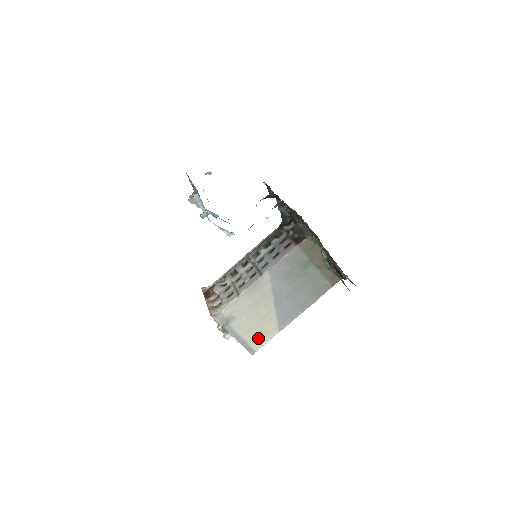
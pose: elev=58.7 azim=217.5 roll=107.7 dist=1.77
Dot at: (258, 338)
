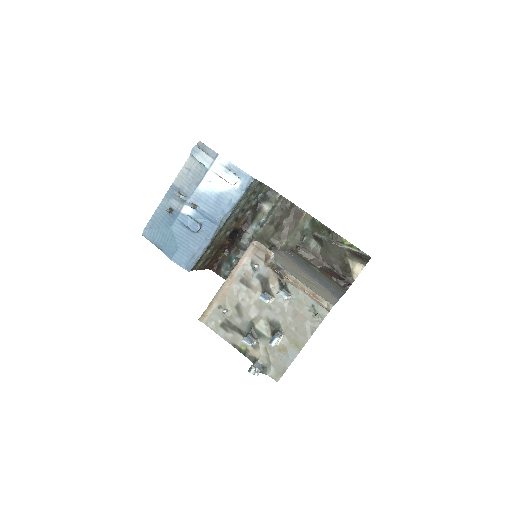
Dot at: (322, 294)
